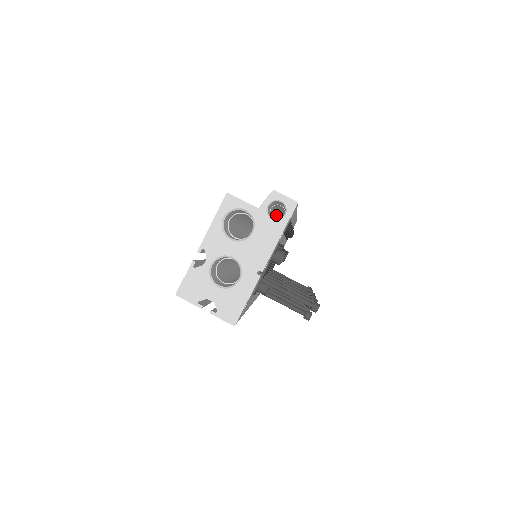
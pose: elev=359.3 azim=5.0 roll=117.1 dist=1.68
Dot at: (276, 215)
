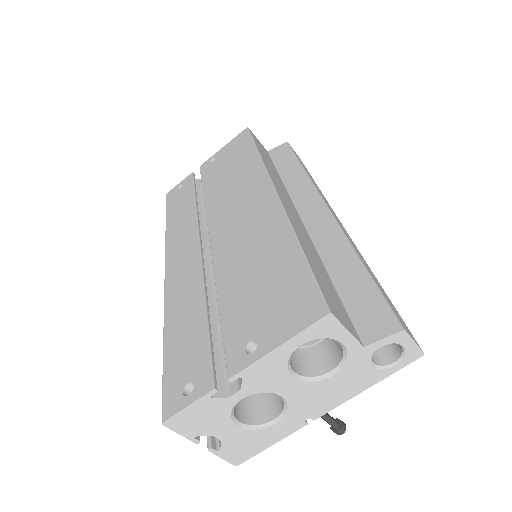
Dot at: occluded
